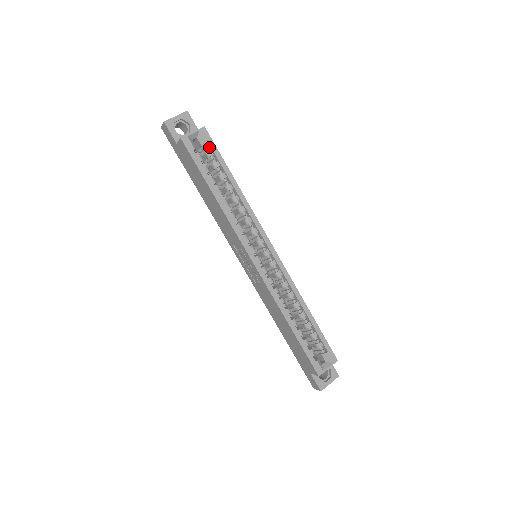
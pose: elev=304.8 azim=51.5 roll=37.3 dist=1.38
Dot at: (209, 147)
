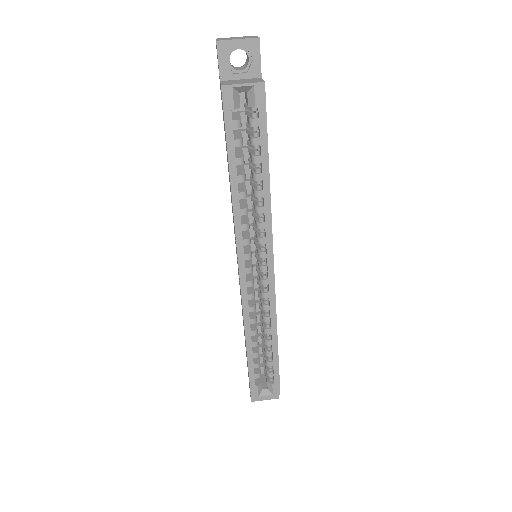
Dot at: (258, 113)
